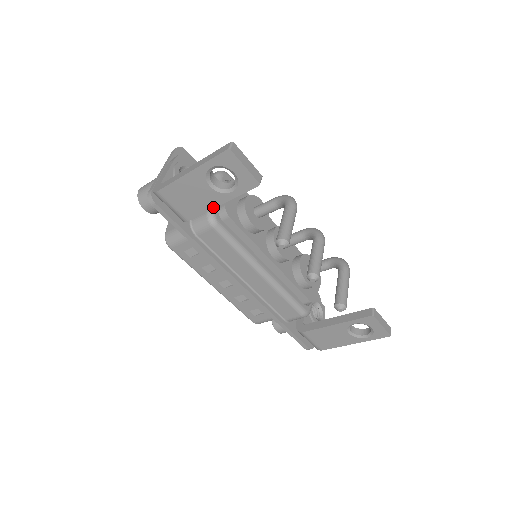
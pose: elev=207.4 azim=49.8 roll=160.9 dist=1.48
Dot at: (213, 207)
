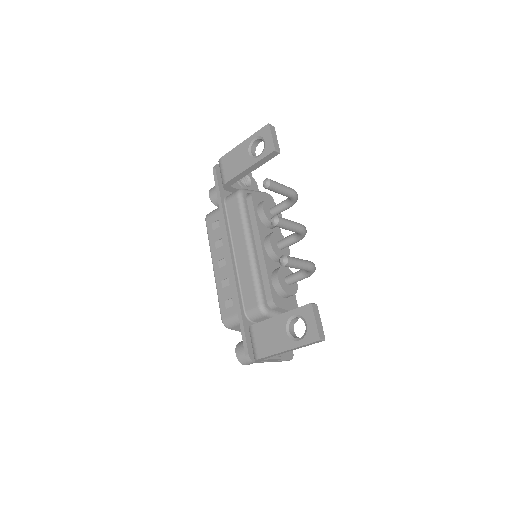
Dot at: (244, 170)
